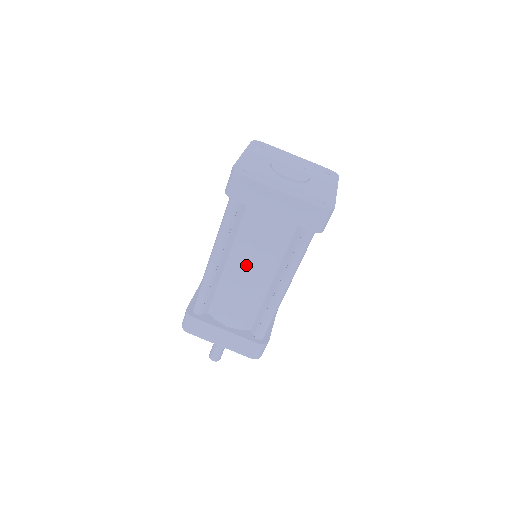
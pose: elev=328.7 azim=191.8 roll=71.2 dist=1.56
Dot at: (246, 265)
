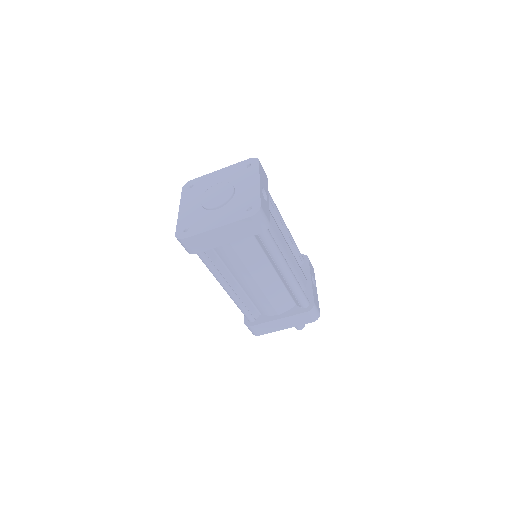
Dot at: (248, 277)
